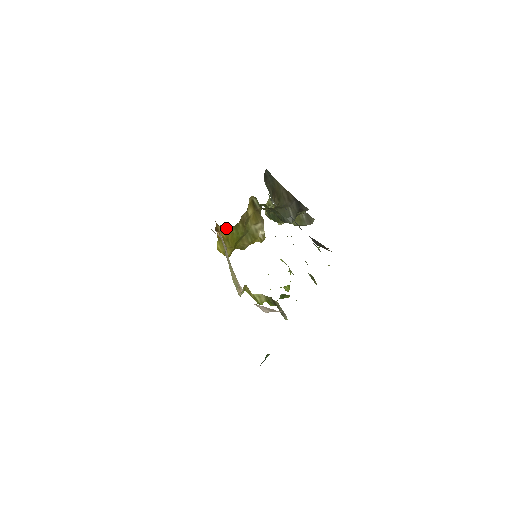
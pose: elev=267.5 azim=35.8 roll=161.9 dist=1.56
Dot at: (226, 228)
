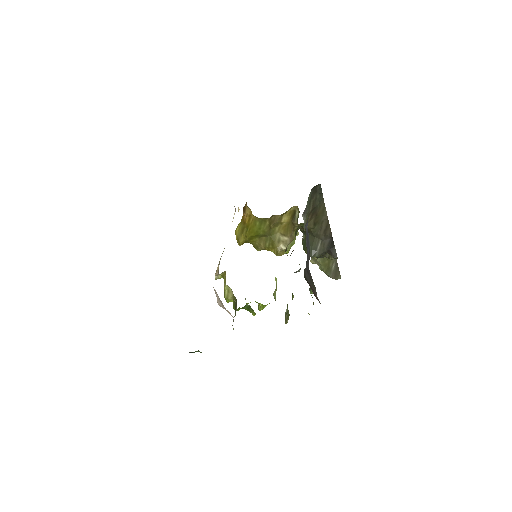
Dot at: (252, 214)
